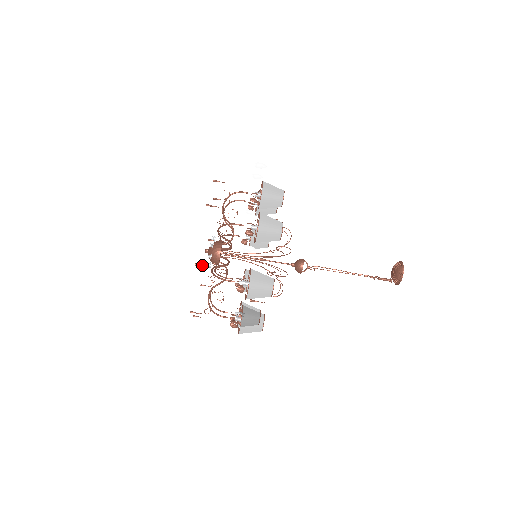
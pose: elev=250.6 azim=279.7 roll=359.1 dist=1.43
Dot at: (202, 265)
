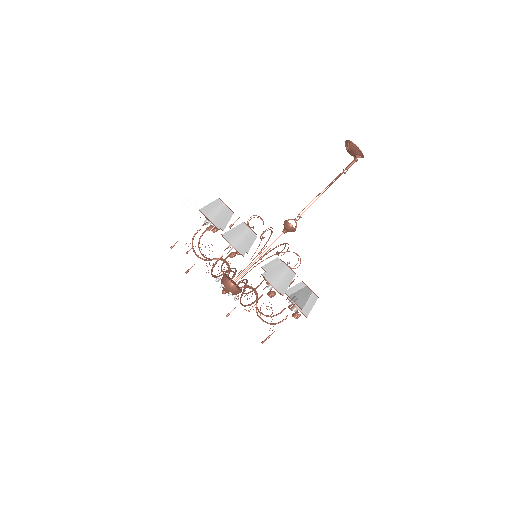
Dot at: occluded
